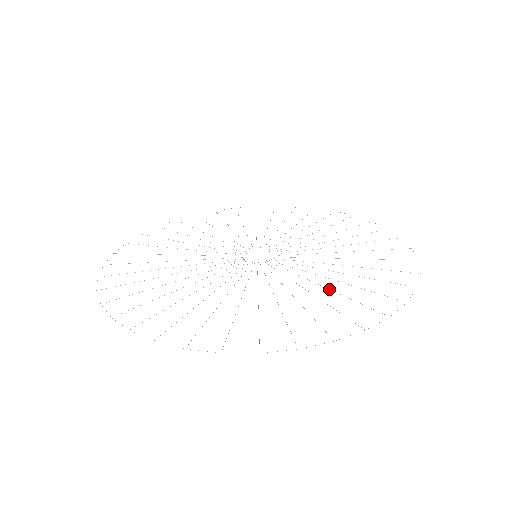
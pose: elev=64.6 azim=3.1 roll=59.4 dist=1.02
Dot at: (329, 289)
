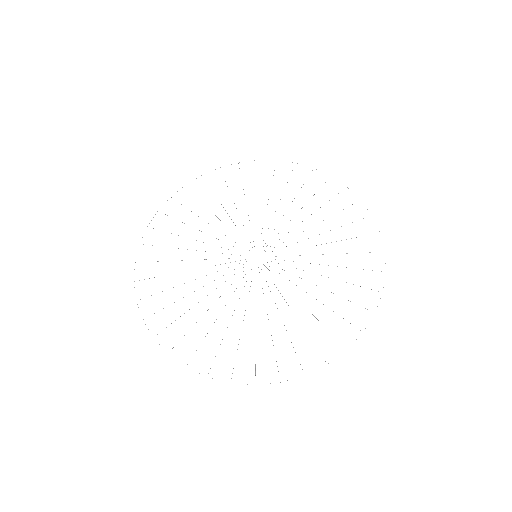
Dot at: occluded
